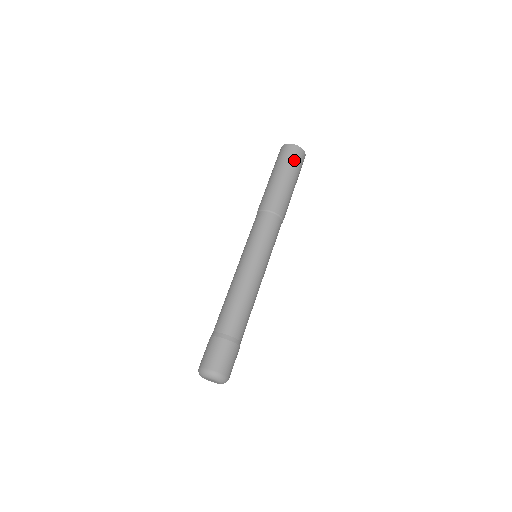
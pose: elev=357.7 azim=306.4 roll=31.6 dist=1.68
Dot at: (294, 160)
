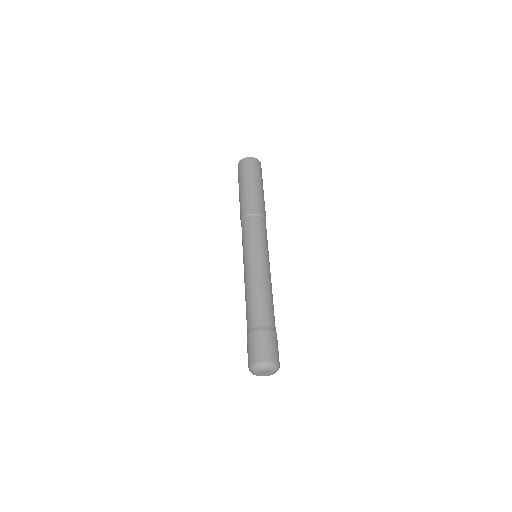
Dot at: (261, 173)
